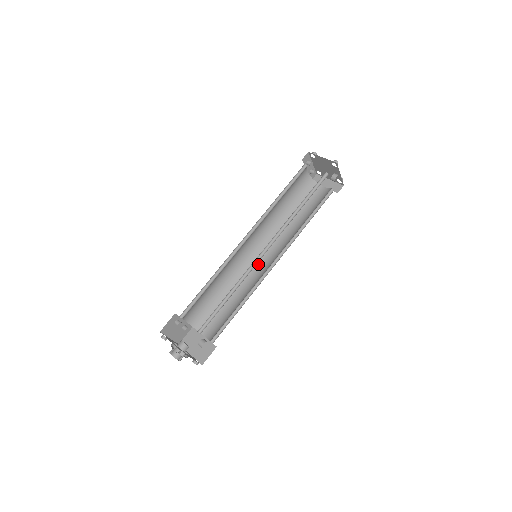
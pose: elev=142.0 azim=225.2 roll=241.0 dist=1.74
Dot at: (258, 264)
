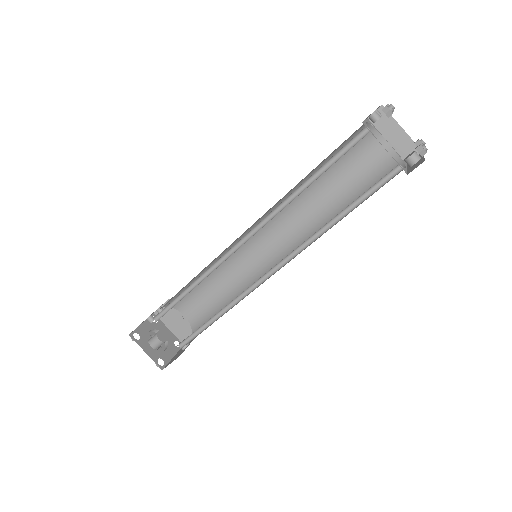
Dot at: (258, 247)
